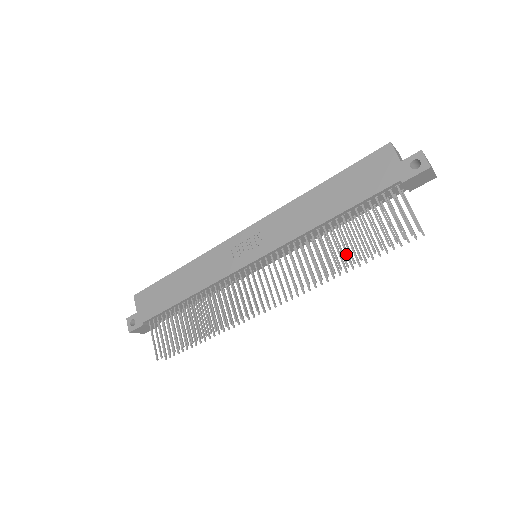
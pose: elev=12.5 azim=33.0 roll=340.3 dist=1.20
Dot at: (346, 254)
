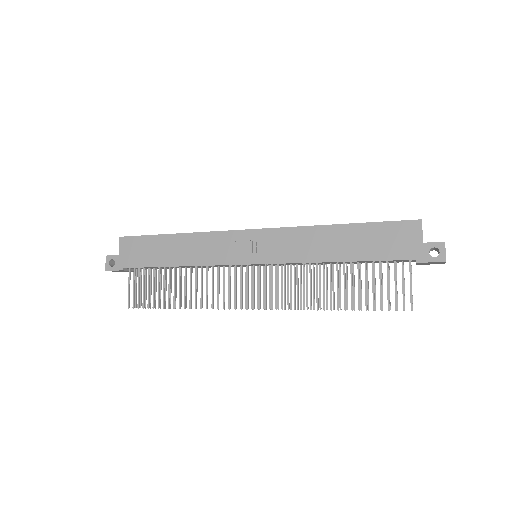
Dot at: (339, 294)
